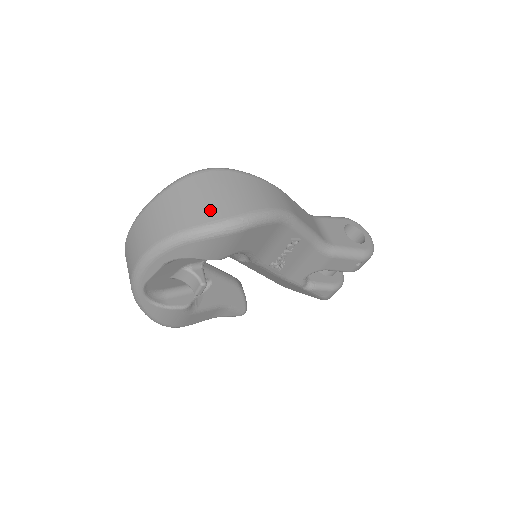
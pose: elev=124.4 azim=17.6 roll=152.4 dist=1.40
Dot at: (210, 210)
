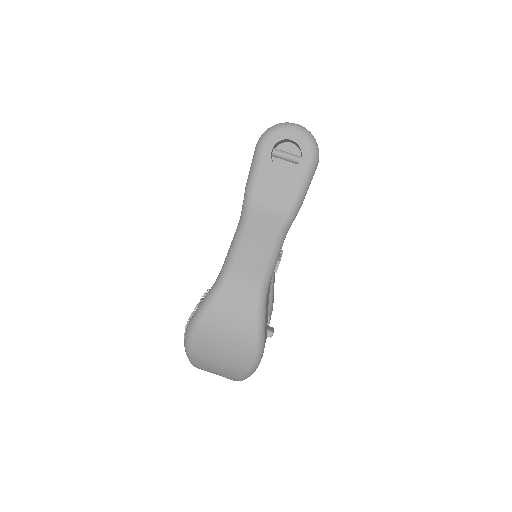
Dot at: (235, 363)
